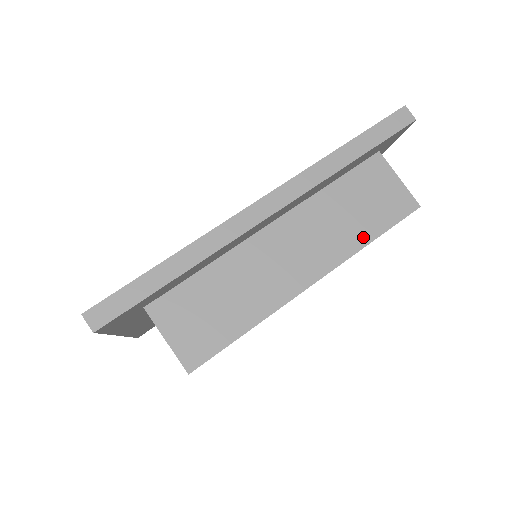
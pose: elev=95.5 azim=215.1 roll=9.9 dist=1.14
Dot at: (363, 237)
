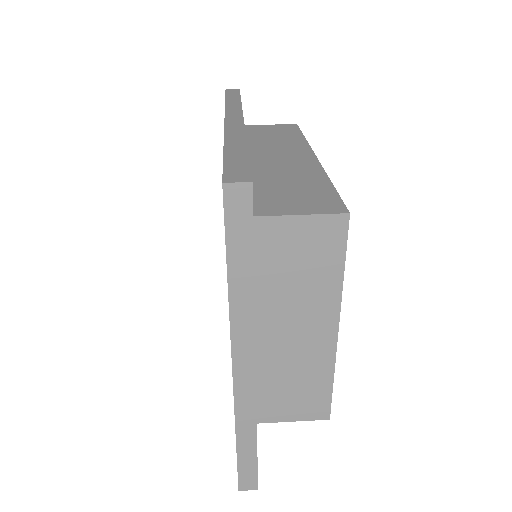
Dot at: (298, 138)
